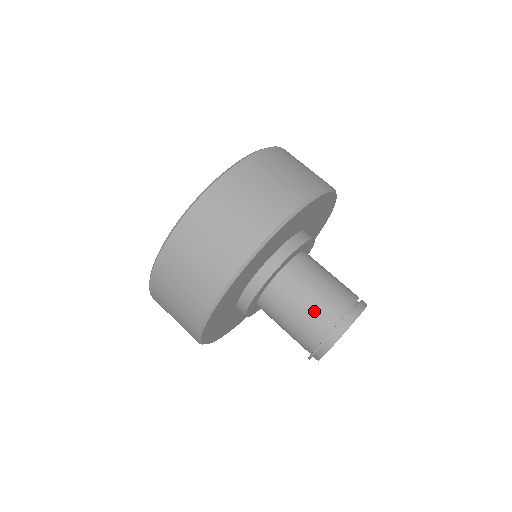
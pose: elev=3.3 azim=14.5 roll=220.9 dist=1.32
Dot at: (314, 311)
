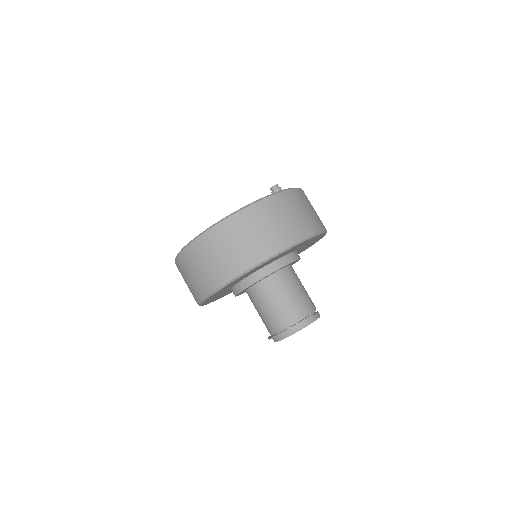
Dot at: (289, 307)
